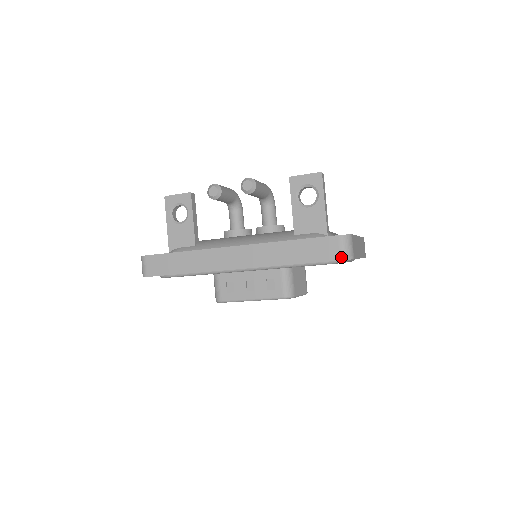
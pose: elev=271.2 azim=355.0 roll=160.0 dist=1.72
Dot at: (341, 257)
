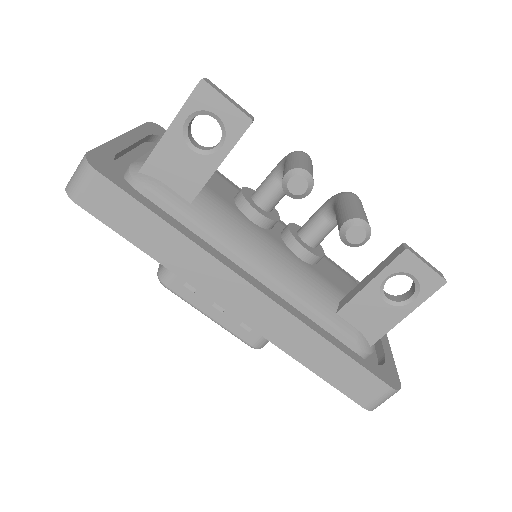
Dot at: (368, 406)
